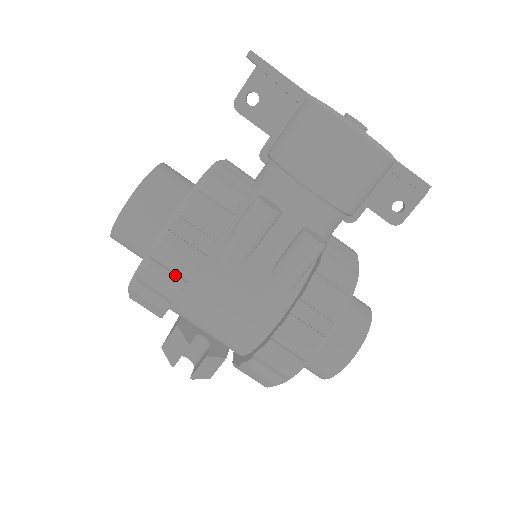
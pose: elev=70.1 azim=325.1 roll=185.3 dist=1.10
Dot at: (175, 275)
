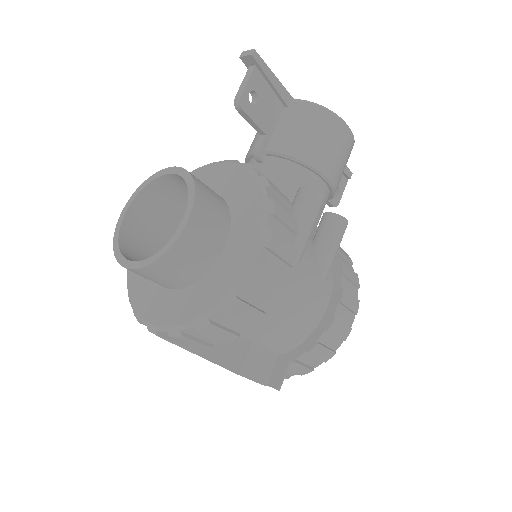
Dot at: (278, 278)
